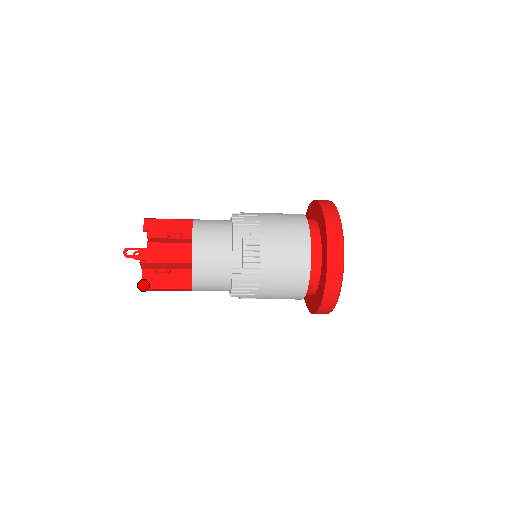
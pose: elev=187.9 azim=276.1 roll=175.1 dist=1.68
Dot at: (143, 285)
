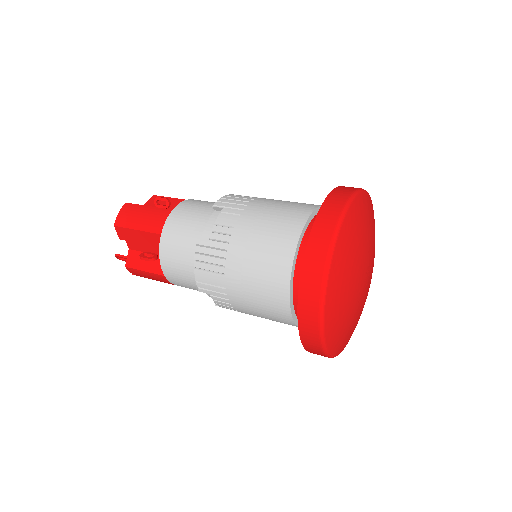
Dot at: occluded
